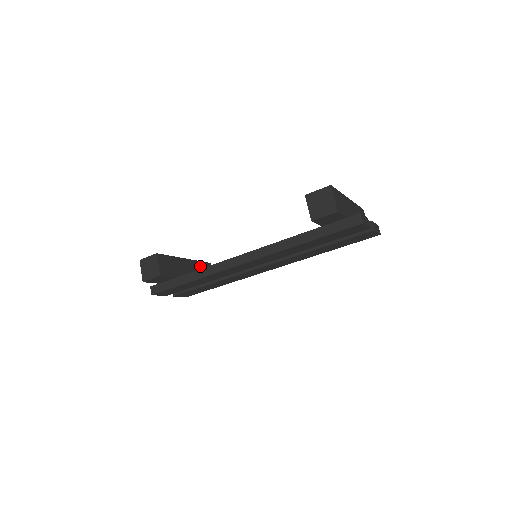
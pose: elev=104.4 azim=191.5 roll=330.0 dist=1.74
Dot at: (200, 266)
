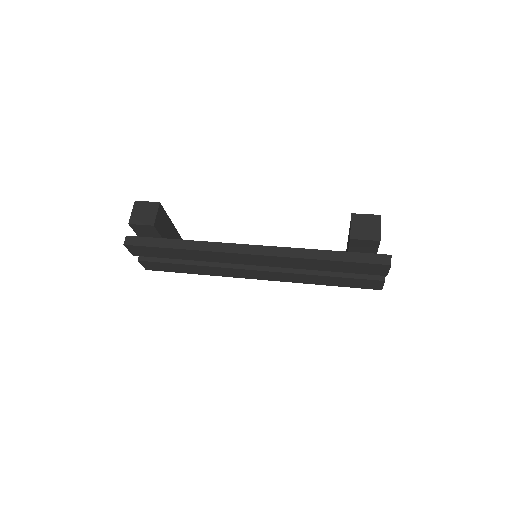
Dot at: occluded
